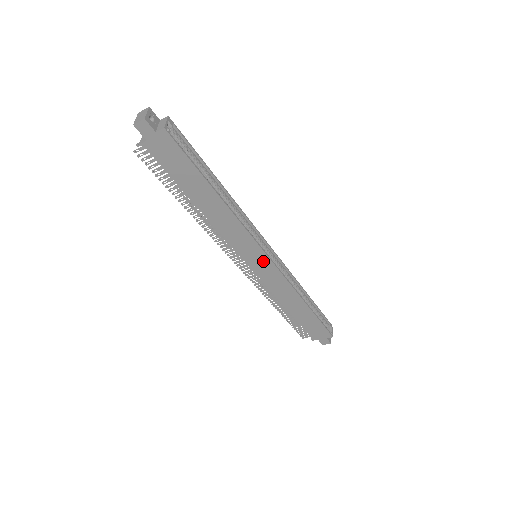
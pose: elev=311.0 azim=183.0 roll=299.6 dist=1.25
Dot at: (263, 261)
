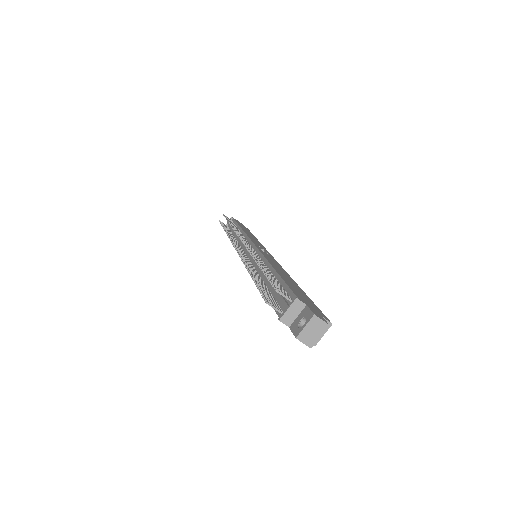
Dot at: occluded
